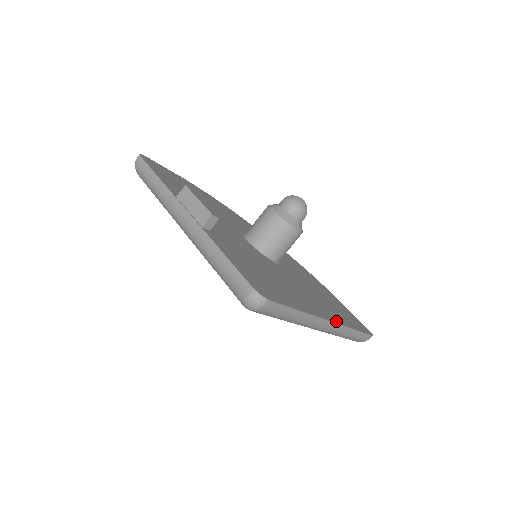
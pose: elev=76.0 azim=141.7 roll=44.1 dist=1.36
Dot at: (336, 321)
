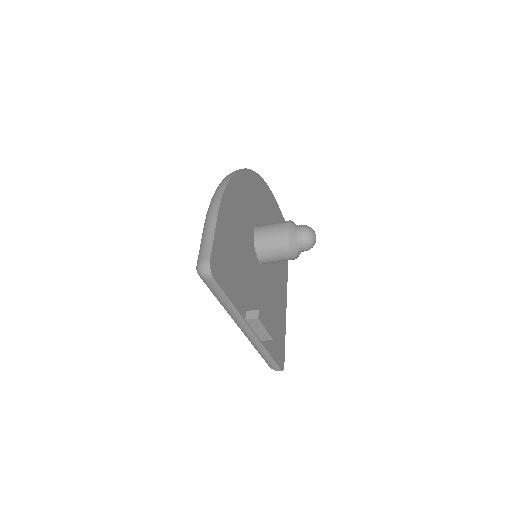
Dot at: occluded
